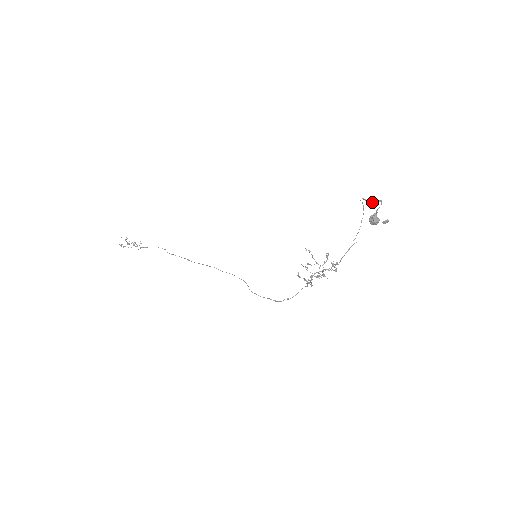
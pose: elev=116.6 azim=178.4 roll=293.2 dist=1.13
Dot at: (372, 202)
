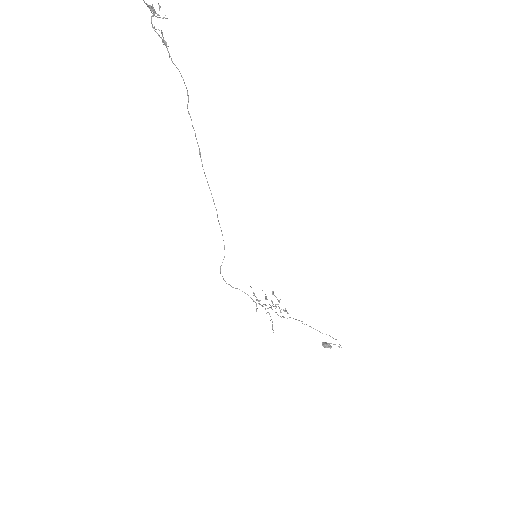
Dot at: (339, 346)
